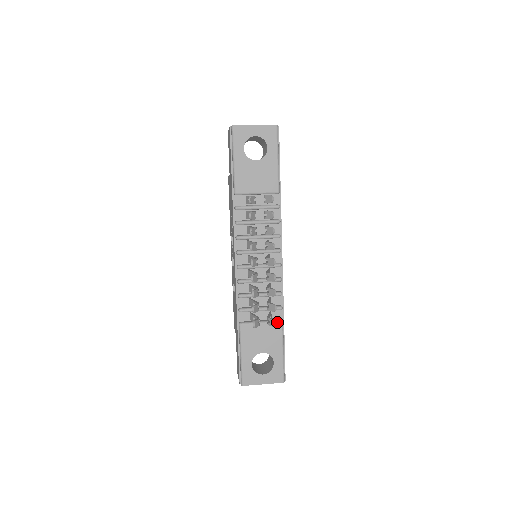
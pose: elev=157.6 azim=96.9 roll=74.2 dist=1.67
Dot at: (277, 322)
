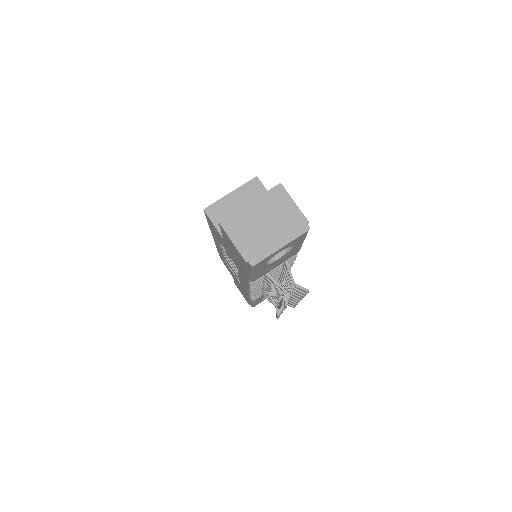
Dot at: occluded
